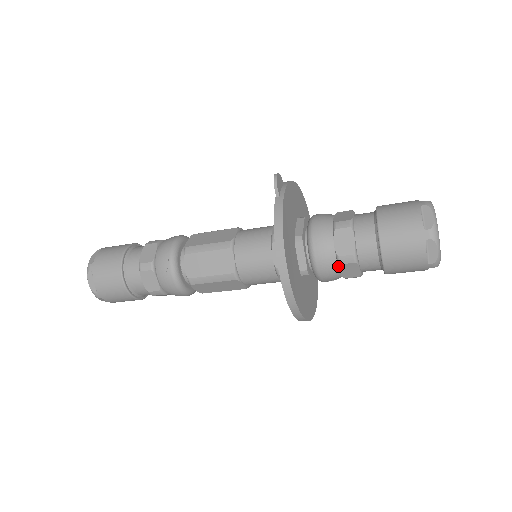
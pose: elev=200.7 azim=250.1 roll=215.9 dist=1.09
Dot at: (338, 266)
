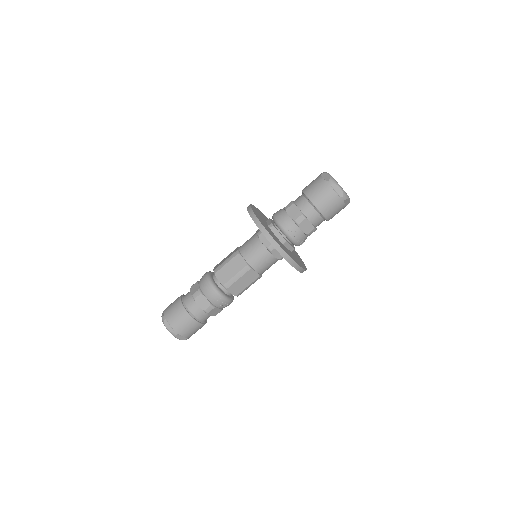
Dot at: (286, 212)
